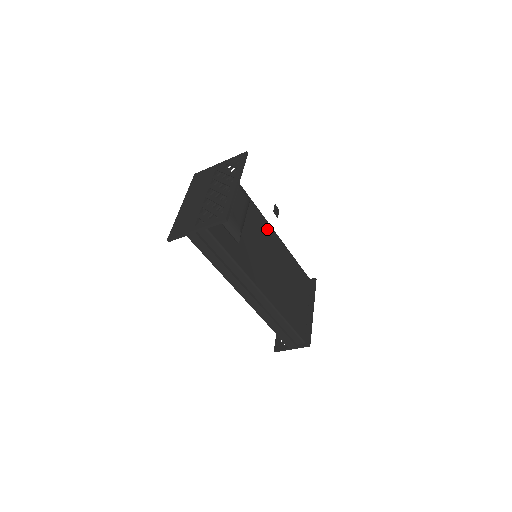
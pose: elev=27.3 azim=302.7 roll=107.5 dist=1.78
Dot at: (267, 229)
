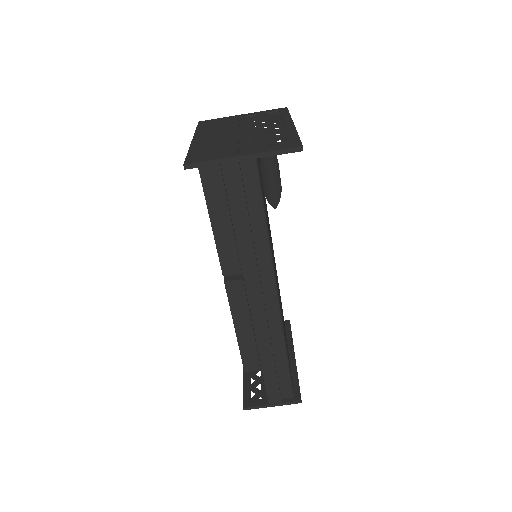
Dot at: occluded
